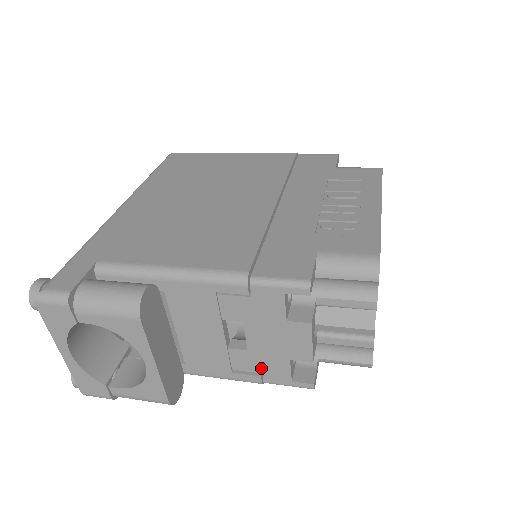
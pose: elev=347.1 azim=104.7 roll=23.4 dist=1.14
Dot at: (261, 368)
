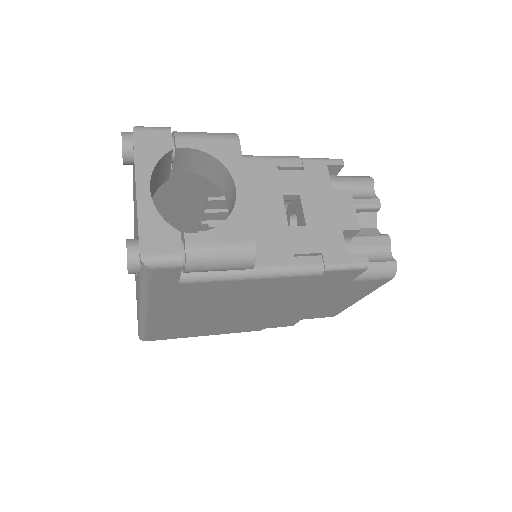
Dot at: (320, 246)
